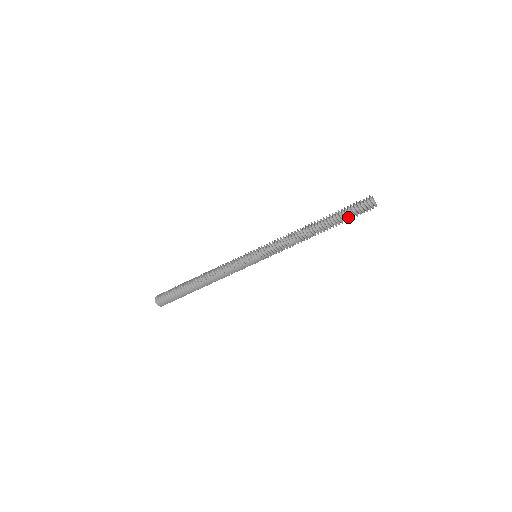
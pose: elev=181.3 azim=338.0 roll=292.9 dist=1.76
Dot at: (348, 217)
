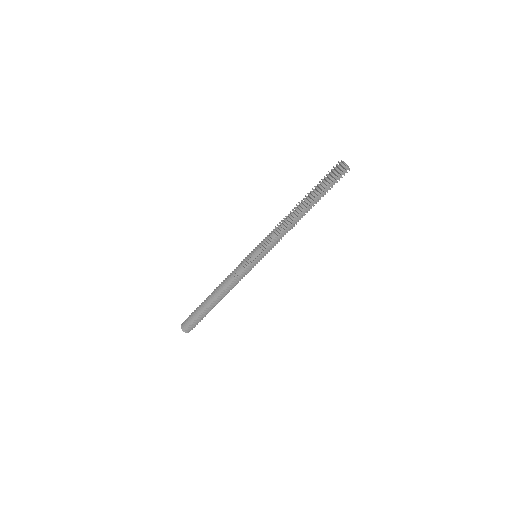
Dot at: occluded
